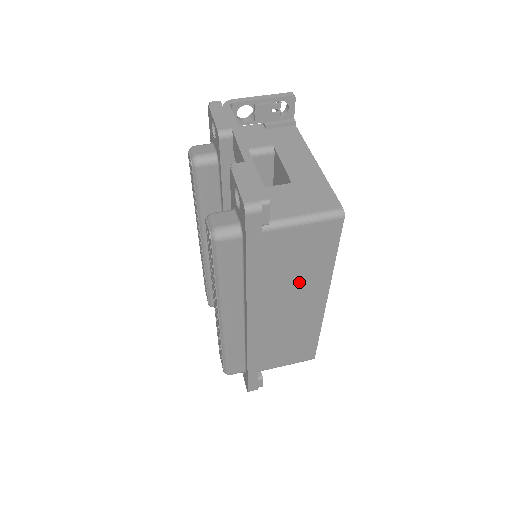
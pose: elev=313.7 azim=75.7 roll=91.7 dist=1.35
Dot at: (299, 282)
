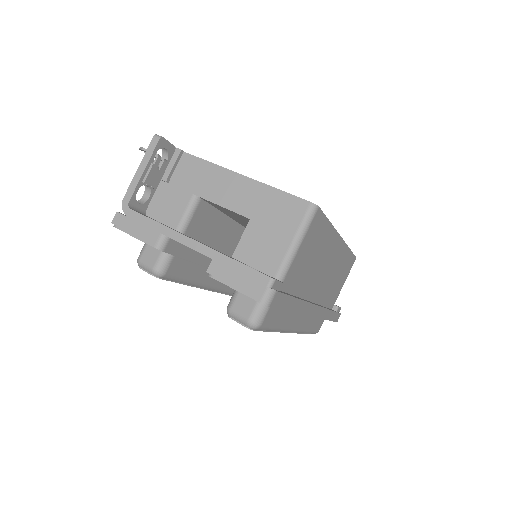
Dot at: (320, 260)
